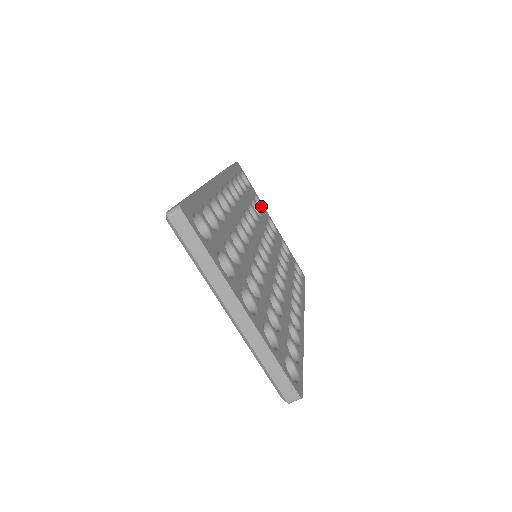
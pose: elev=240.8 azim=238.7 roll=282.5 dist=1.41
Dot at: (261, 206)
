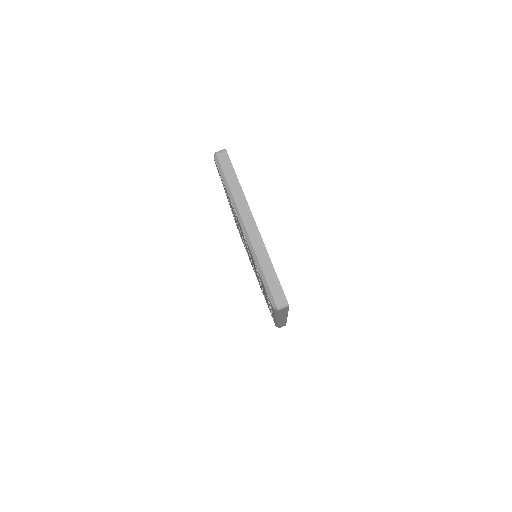
Dot at: occluded
